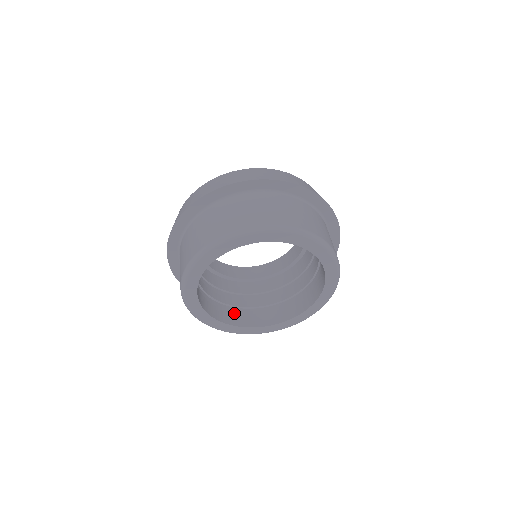
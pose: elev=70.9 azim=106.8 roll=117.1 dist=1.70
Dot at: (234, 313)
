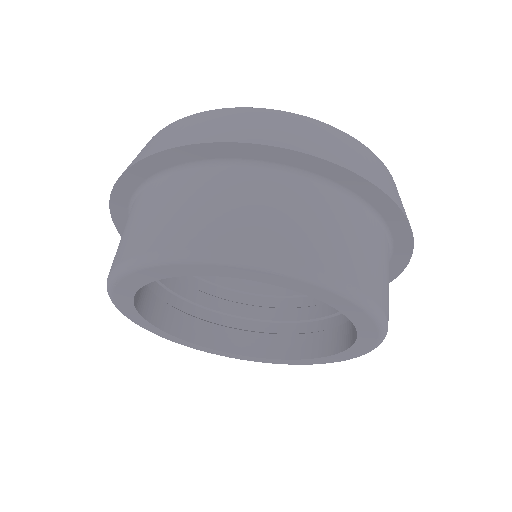
Dot at: (160, 299)
